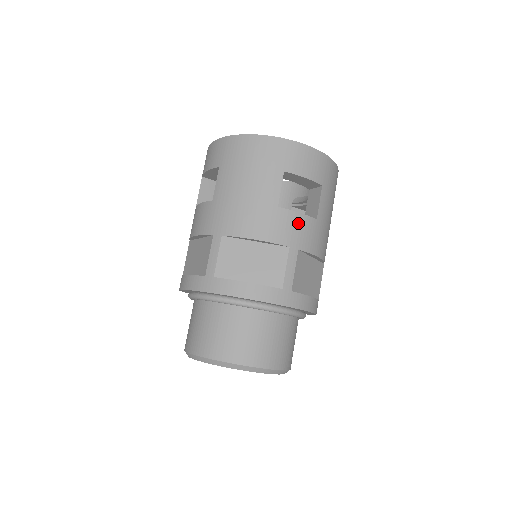
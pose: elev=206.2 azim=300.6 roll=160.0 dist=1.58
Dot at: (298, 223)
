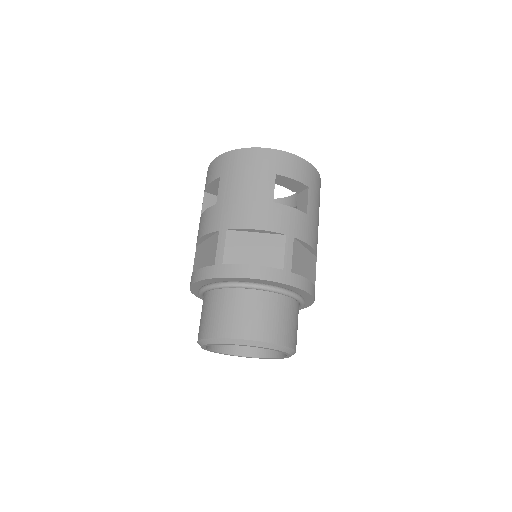
Dot at: (291, 216)
